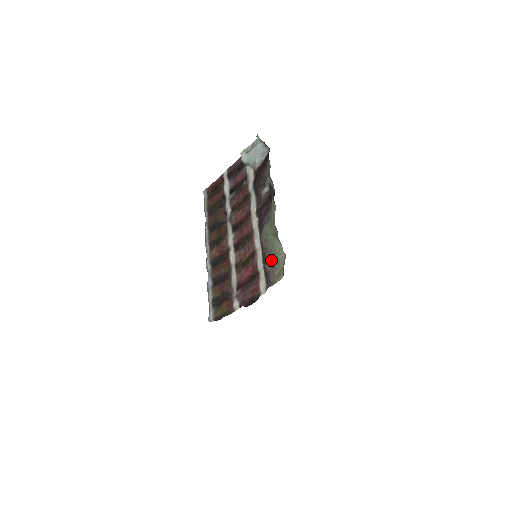
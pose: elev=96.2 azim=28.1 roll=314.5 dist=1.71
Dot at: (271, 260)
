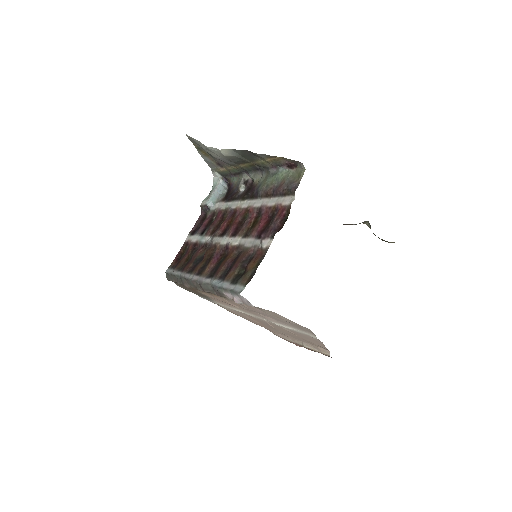
Dot at: (283, 183)
